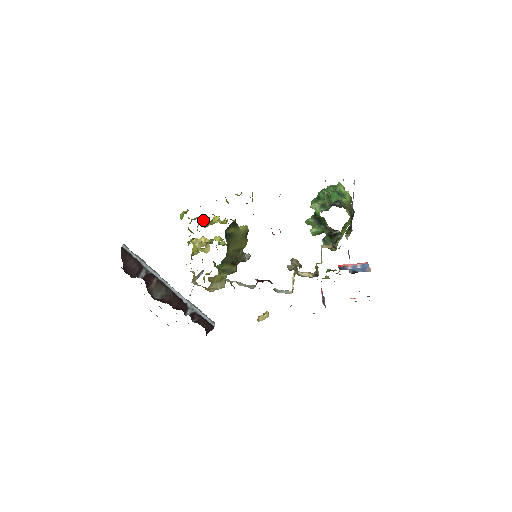
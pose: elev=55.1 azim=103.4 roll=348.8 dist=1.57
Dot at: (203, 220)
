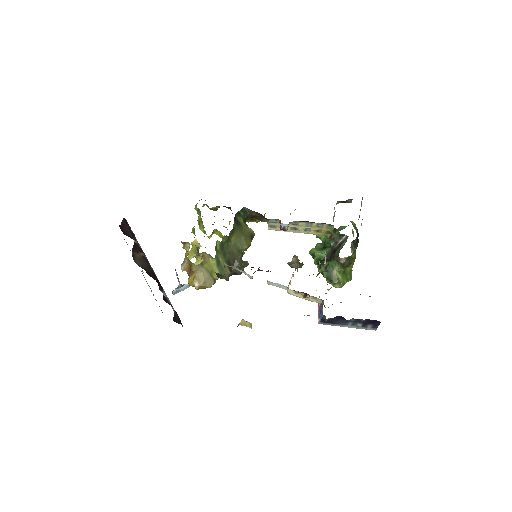
Dot at: occluded
